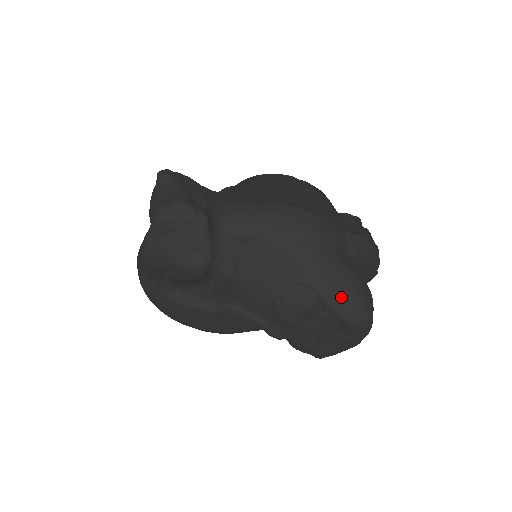
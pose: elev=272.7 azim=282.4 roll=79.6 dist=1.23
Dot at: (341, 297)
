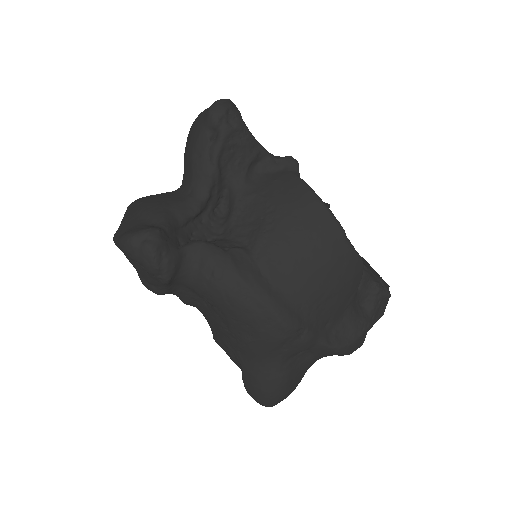
Dot at: (254, 388)
